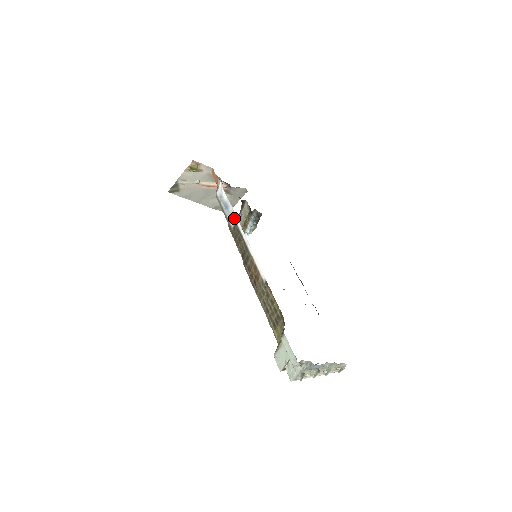
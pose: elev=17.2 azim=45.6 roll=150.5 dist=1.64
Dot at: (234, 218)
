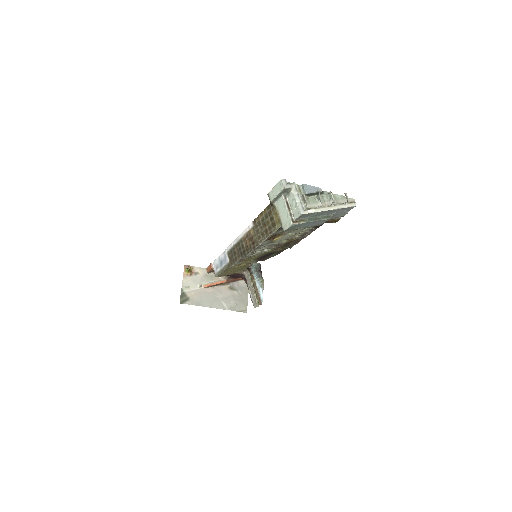
Dot at: (225, 253)
